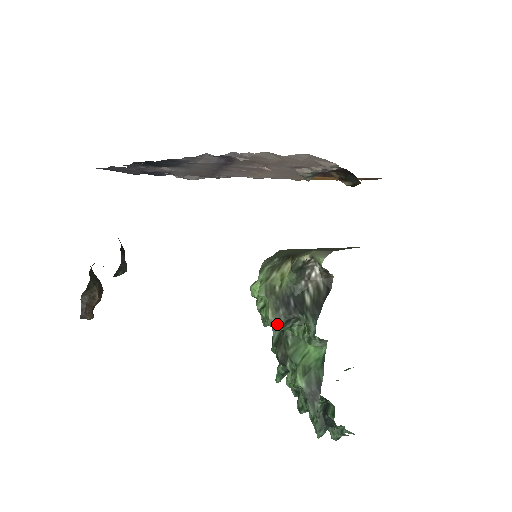
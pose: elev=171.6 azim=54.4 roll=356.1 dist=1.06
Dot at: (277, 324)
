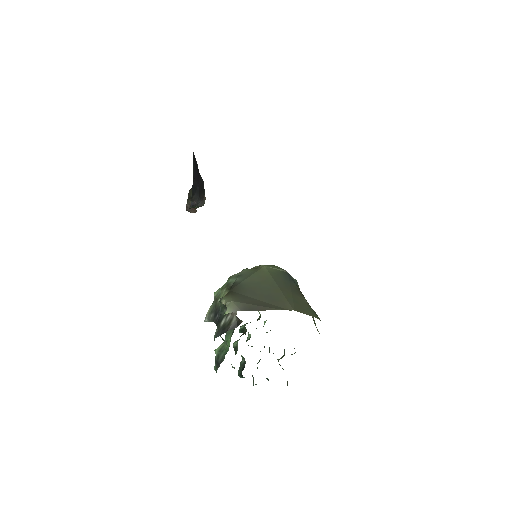
Dot at: (207, 320)
